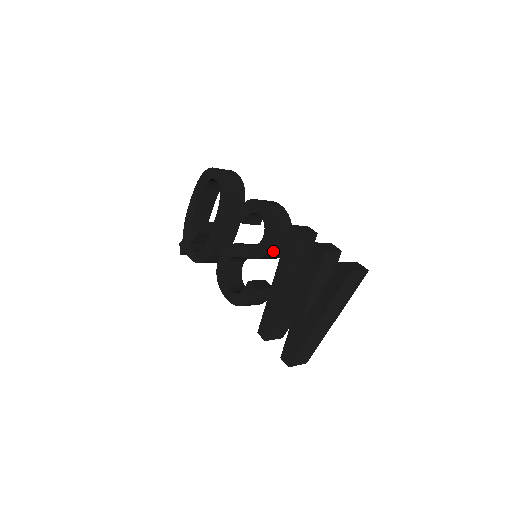
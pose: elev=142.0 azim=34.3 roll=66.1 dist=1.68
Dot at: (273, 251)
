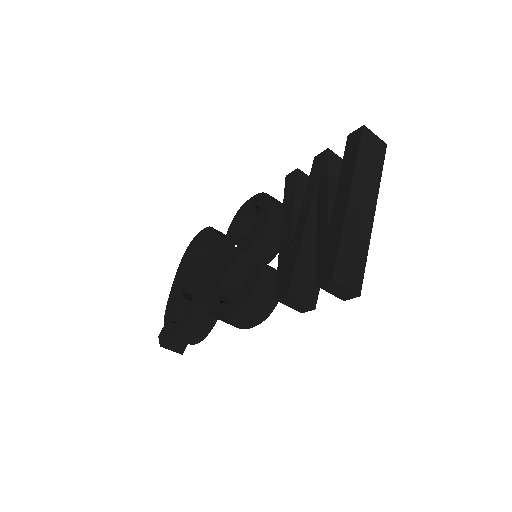
Dot at: (274, 221)
